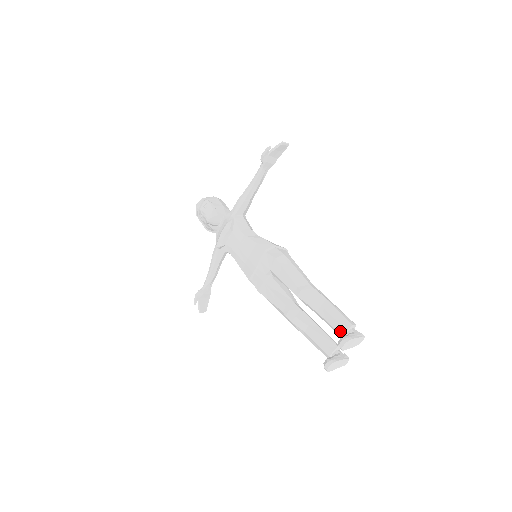
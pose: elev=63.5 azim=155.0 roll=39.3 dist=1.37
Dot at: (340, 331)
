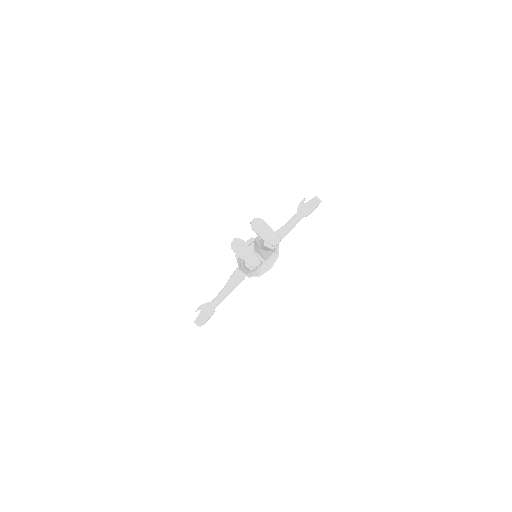
Dot at: occluded
